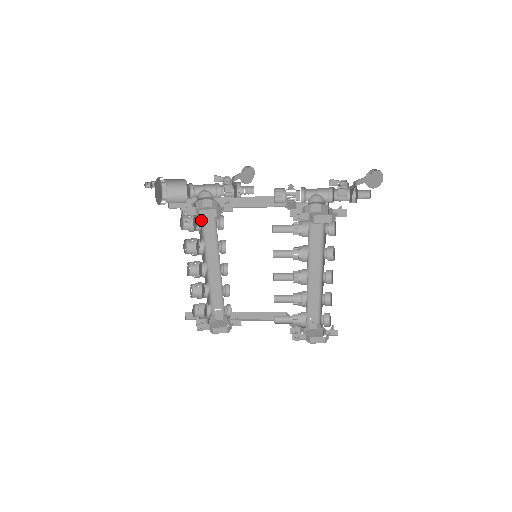
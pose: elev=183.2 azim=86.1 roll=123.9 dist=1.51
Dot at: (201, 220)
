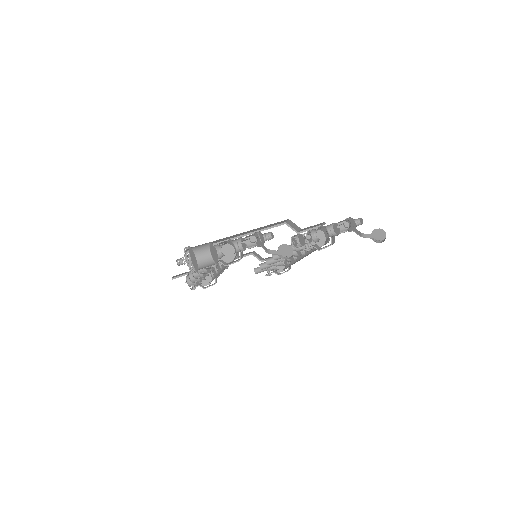
Dot at: occluded
